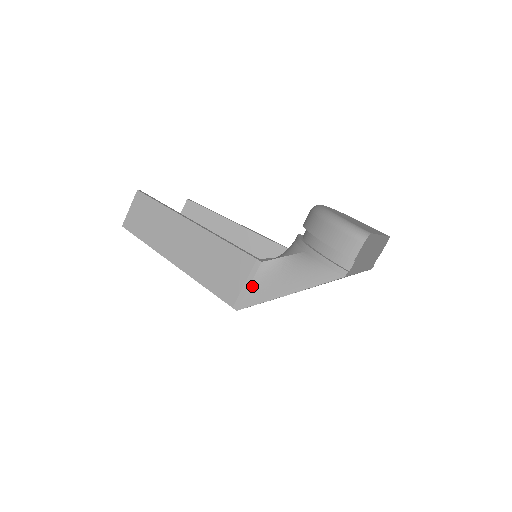
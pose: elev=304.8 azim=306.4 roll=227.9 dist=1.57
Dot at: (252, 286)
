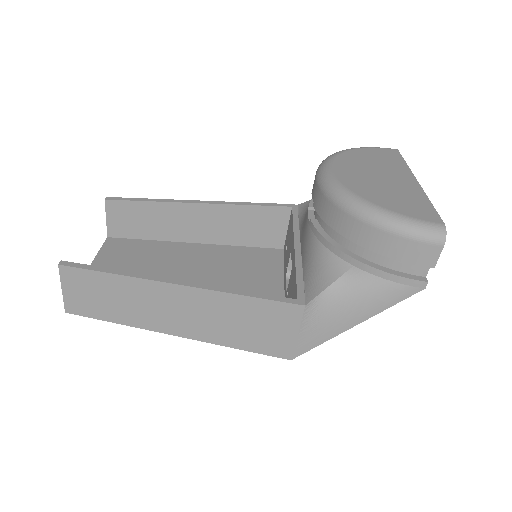
Dot at: (302, 332)
